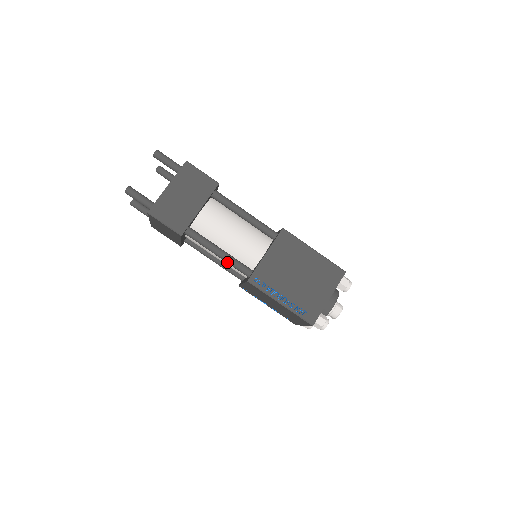
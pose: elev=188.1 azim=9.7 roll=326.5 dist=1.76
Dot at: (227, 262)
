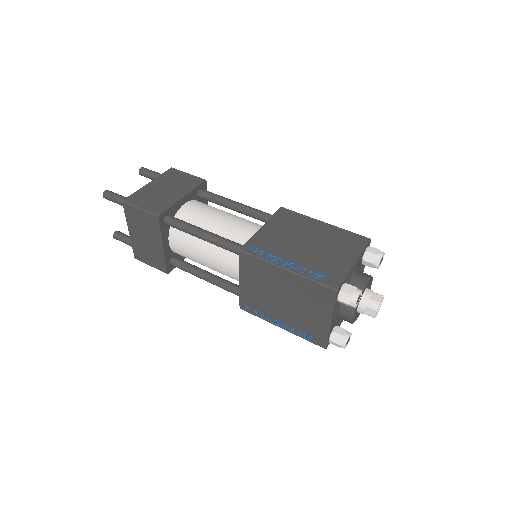
Dot at: (214, 242)
